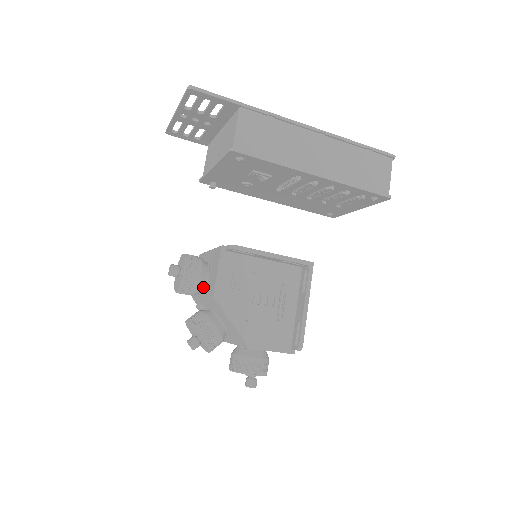
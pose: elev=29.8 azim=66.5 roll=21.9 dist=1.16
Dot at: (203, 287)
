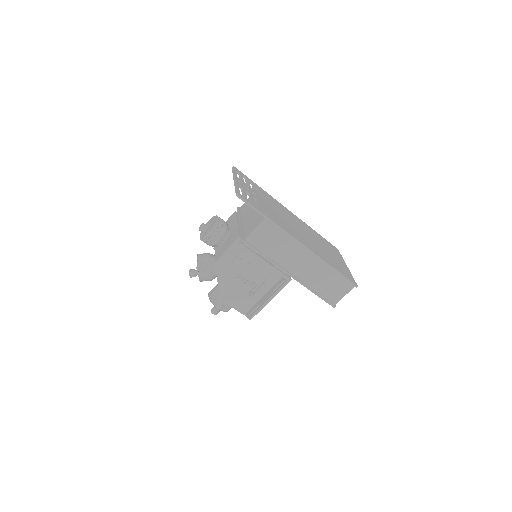
Dot at: (217, 246)
